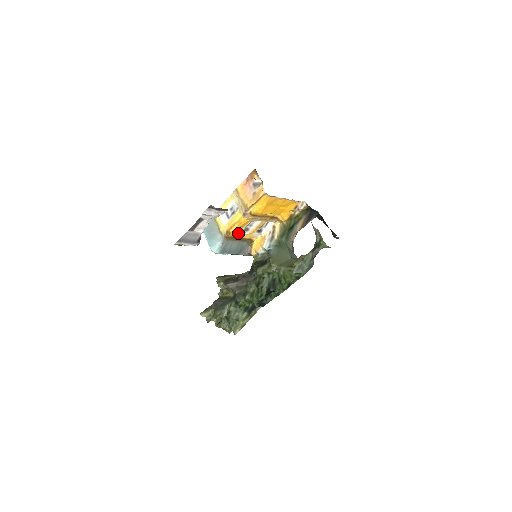
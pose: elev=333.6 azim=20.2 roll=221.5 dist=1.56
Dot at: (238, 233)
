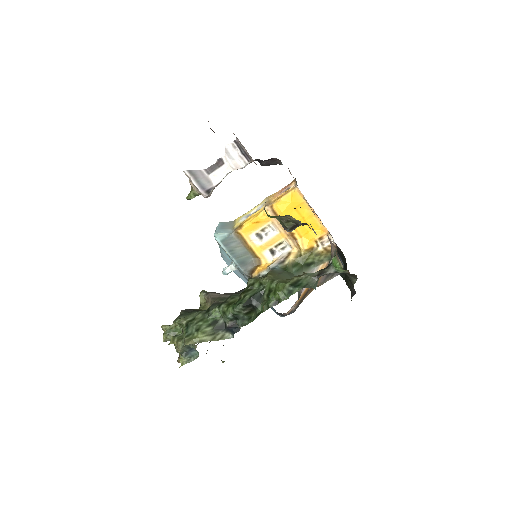
Dot at: (250, 235)
